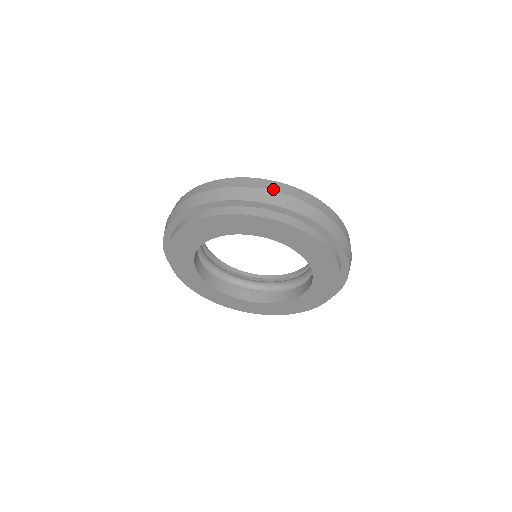
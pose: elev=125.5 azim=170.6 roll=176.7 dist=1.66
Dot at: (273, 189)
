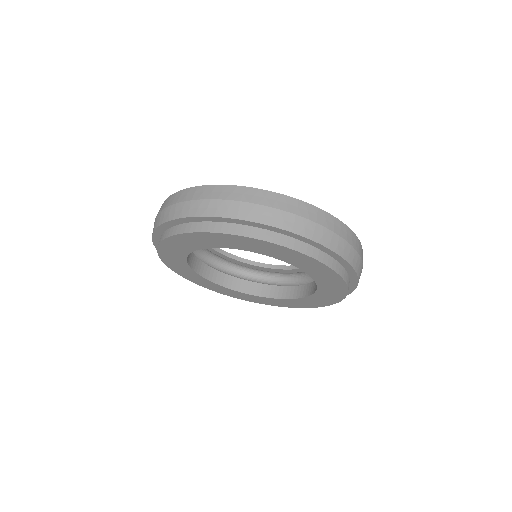
Dot at: (279, 206)
